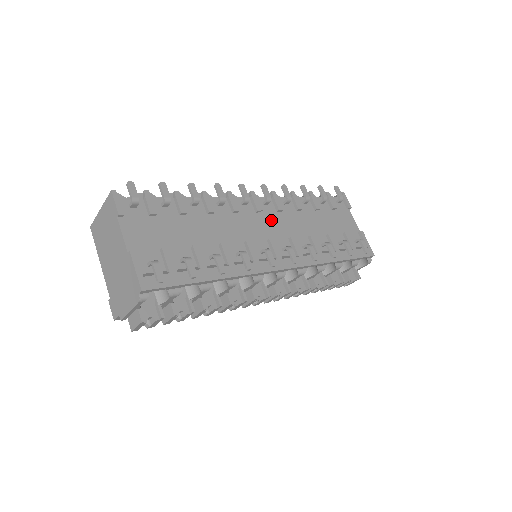
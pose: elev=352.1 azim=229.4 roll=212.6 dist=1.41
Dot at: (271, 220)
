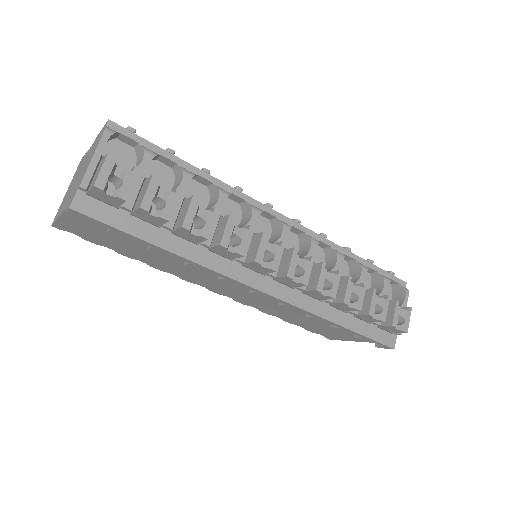
Dot at: occluded
